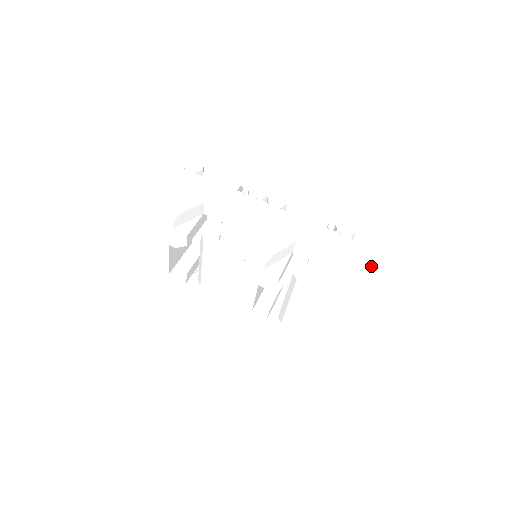
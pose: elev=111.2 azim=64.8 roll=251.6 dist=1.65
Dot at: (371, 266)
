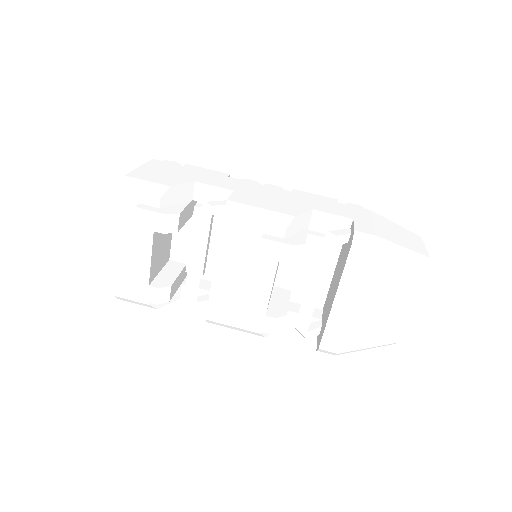
Dot at: (399, 232)
